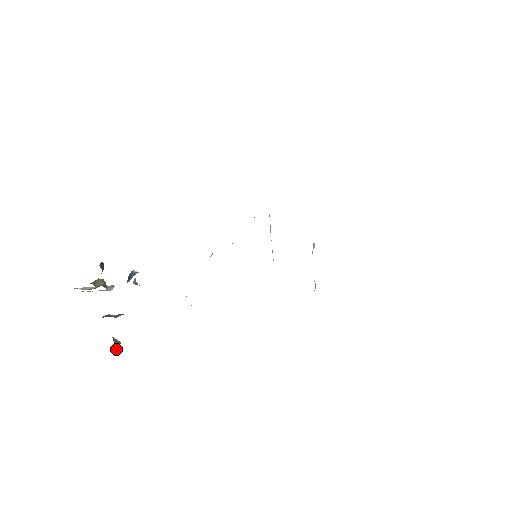
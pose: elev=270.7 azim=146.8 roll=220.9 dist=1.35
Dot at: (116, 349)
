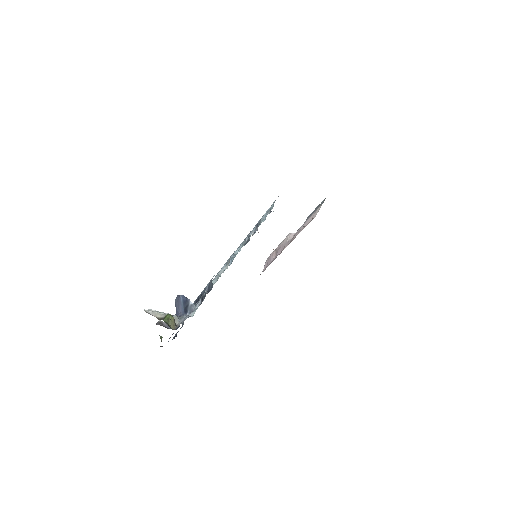
Dot at: occluded
